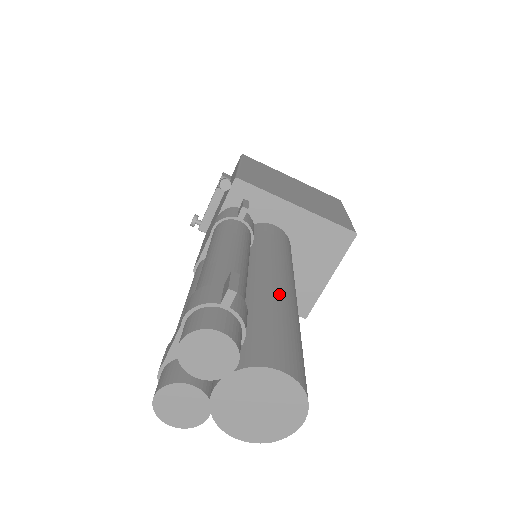
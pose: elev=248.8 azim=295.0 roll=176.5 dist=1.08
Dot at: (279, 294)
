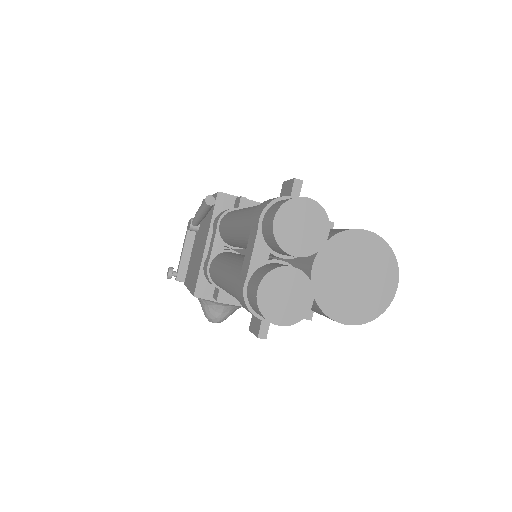
Dot at: occluded
